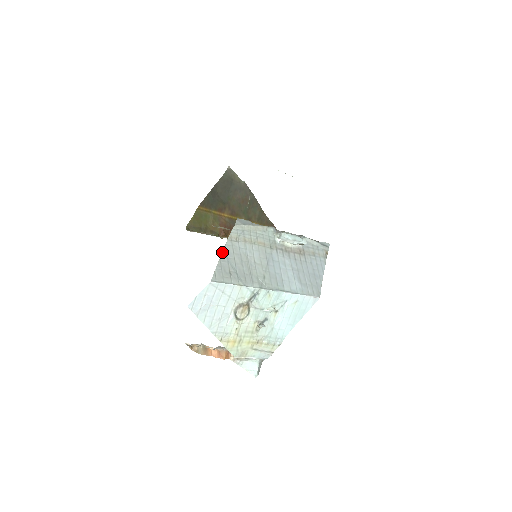
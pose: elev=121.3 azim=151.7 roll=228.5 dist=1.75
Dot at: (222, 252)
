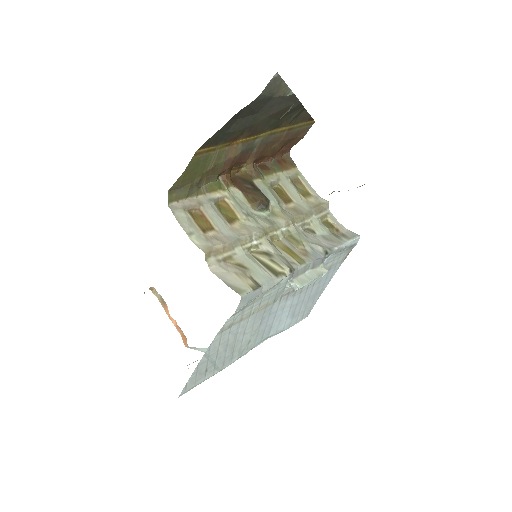
Dot at: (203, 355)
